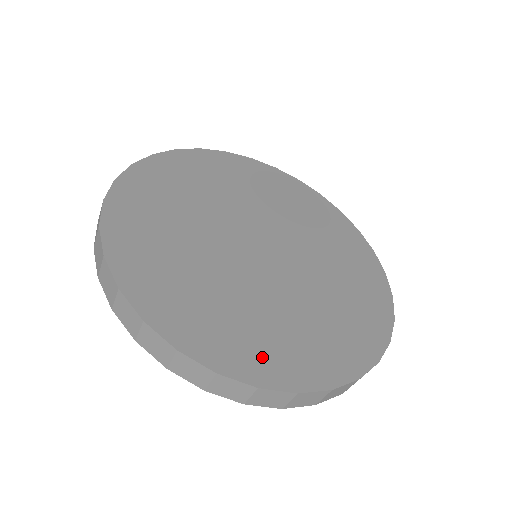
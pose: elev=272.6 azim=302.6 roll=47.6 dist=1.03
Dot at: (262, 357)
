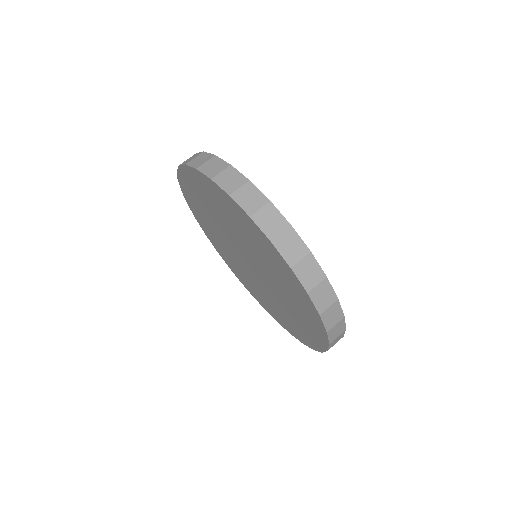
Dot at: occluded
